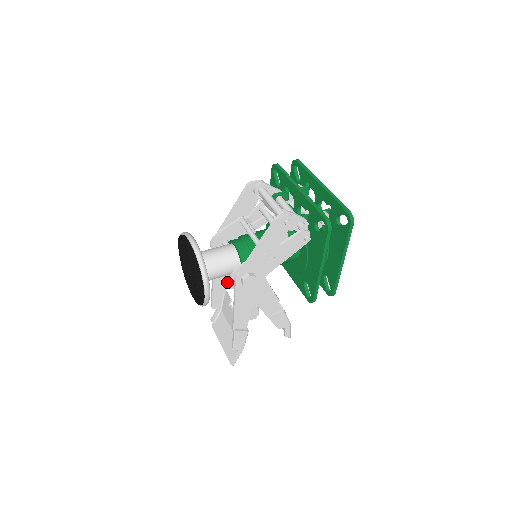
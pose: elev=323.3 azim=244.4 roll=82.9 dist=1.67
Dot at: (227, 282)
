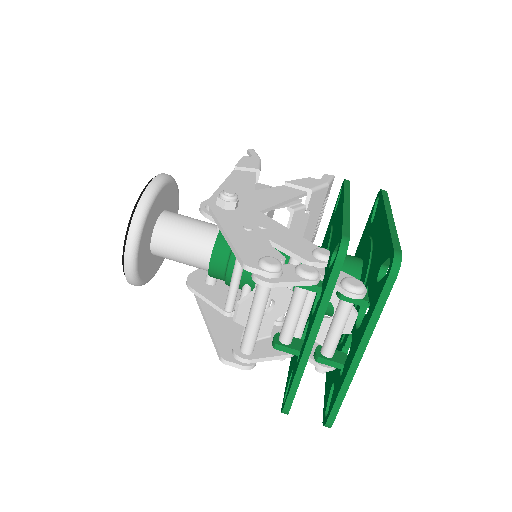
Dot at: occluded
